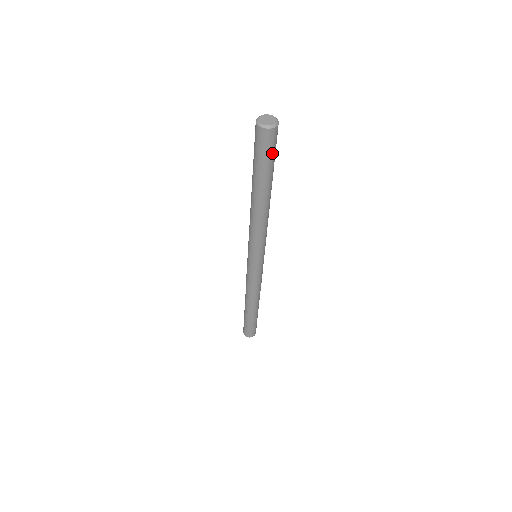
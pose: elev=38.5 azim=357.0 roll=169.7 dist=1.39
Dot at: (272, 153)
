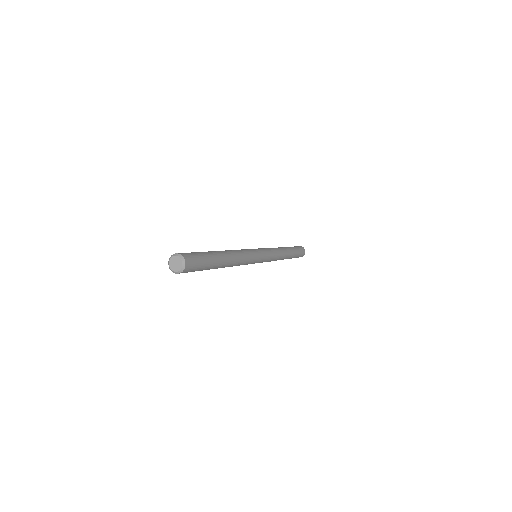
Dot at: (200, 262)
